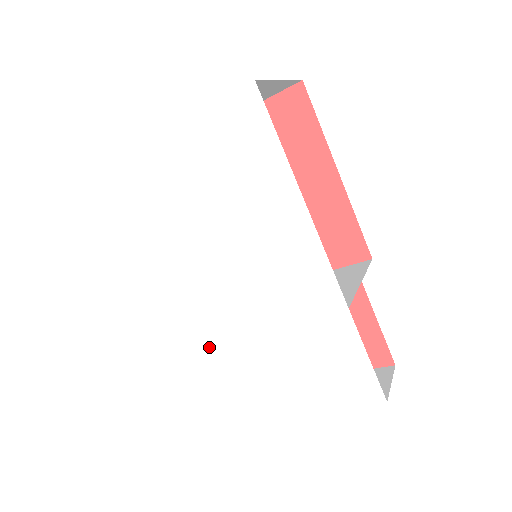
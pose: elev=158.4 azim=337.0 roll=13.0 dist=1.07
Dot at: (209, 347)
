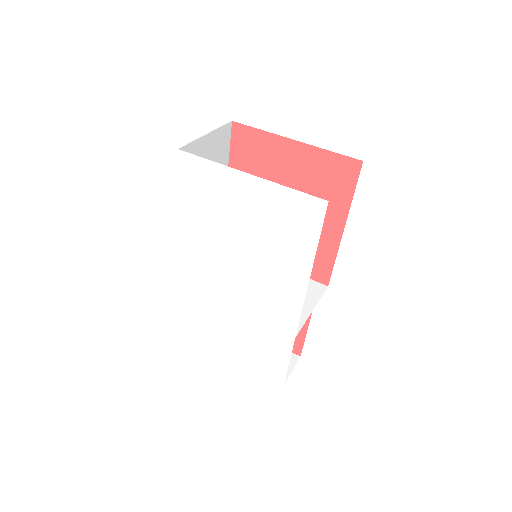
Dot at: (193, 294)
